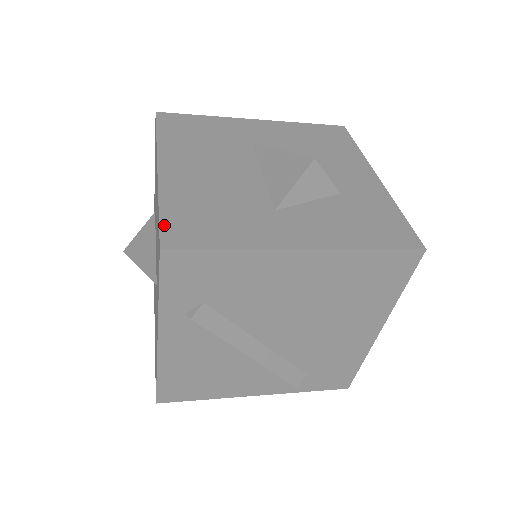
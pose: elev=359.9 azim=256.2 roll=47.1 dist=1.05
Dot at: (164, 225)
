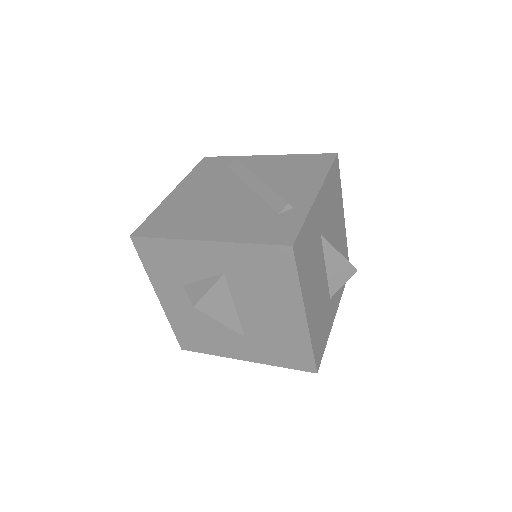
Dot at: (316, 359)
